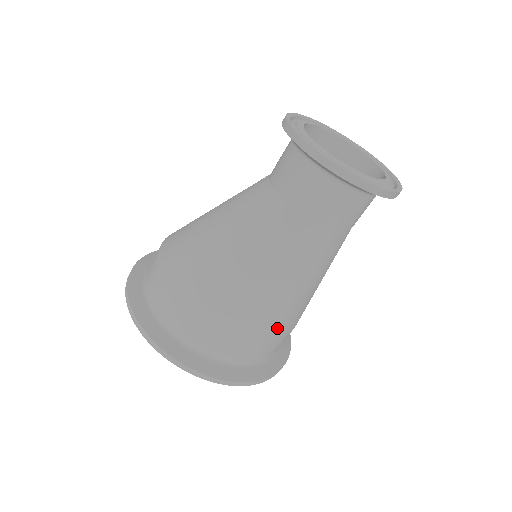
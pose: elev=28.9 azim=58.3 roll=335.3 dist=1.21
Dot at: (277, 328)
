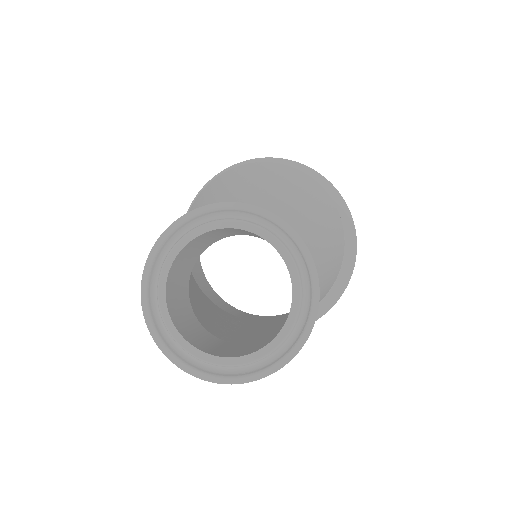
Dot at: occluded
